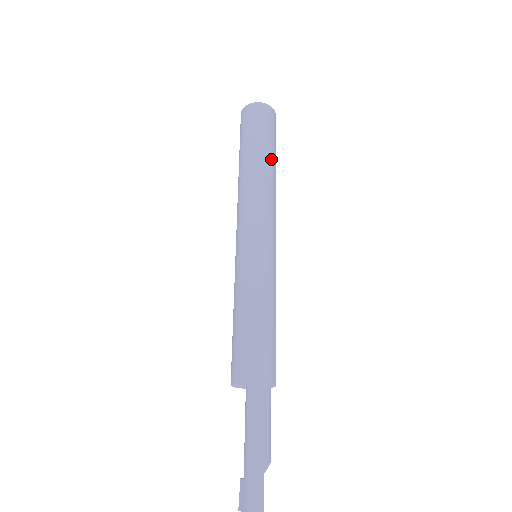
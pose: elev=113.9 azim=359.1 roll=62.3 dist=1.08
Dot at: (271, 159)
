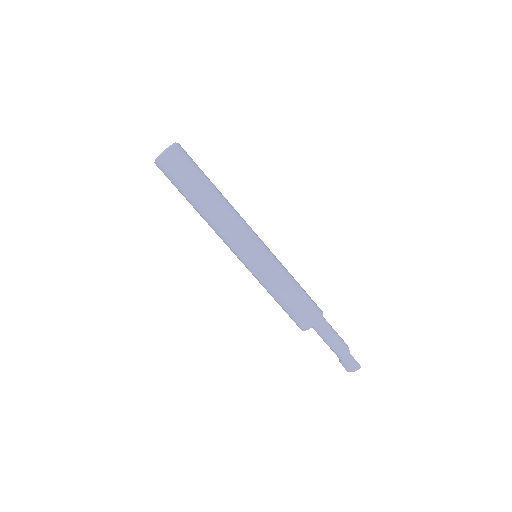
Dot at: (213, 188)
